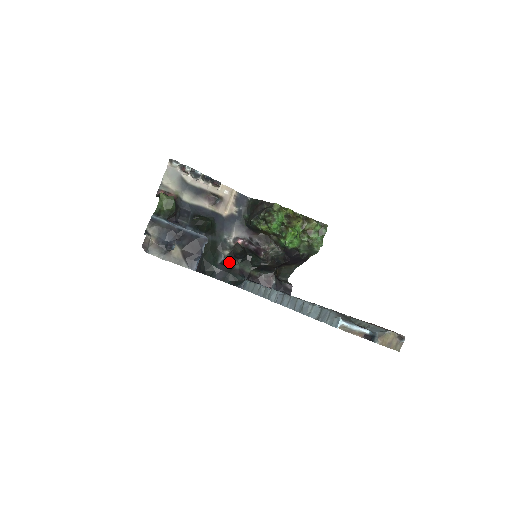
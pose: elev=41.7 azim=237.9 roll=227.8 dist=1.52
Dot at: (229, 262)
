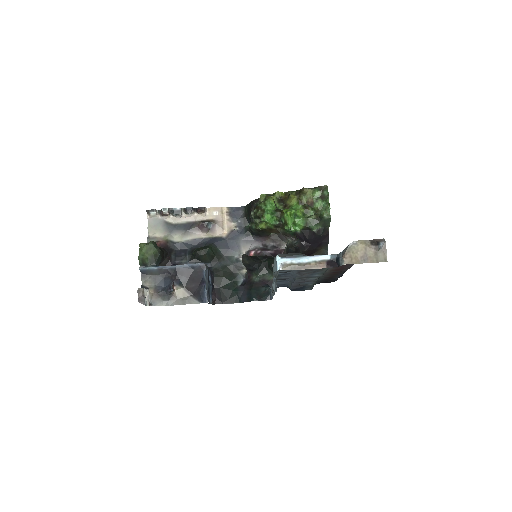
Dot at: (249, 279)
